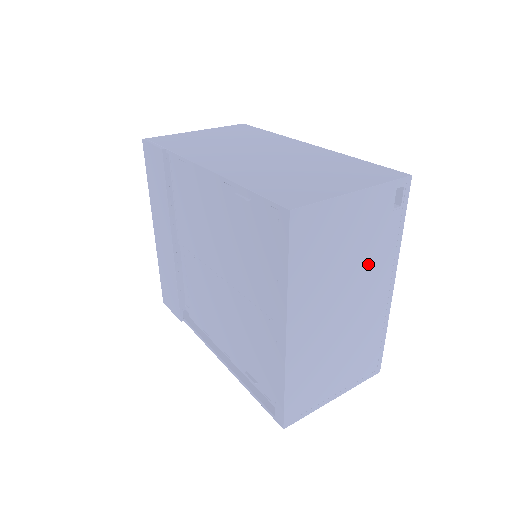
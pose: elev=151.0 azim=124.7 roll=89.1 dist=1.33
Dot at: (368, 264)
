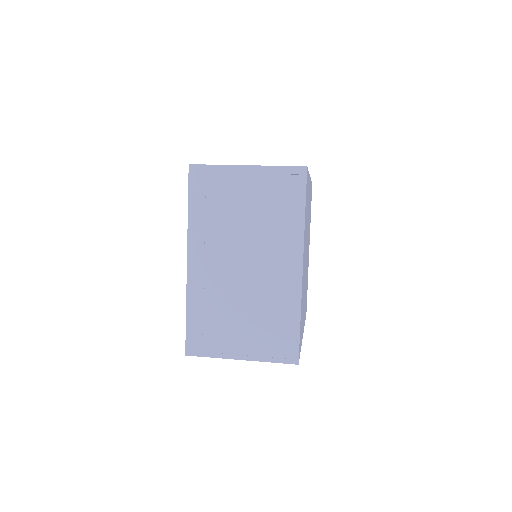
Dot at: (267, 232)
